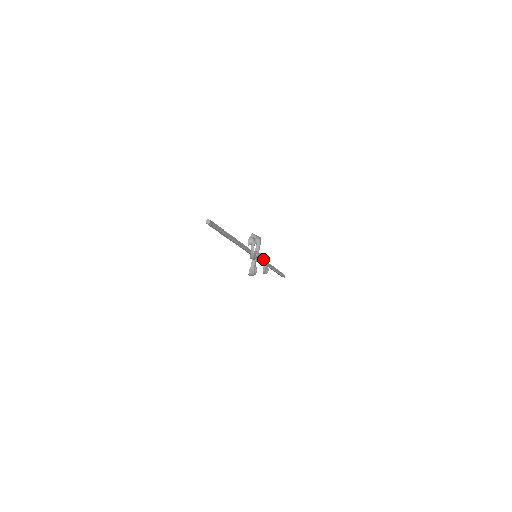
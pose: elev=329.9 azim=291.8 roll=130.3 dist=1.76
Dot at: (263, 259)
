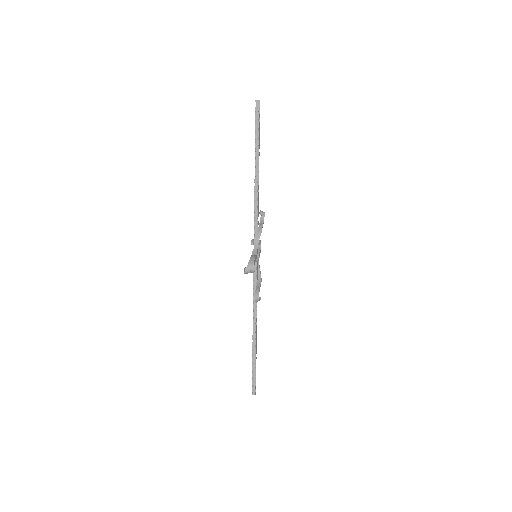
Dot at: (257, 279)
